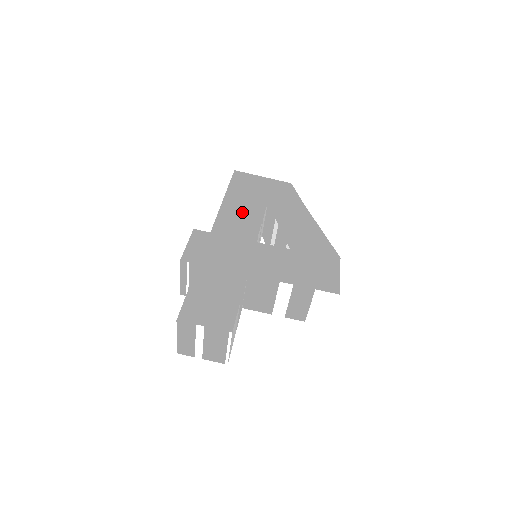
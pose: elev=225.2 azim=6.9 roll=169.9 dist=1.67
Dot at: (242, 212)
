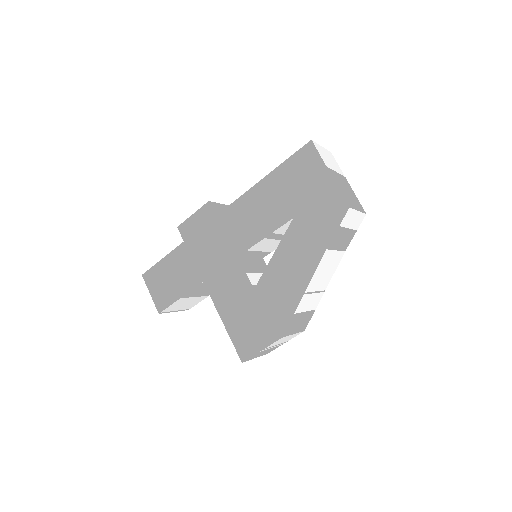
Dot at: (259, 212)
